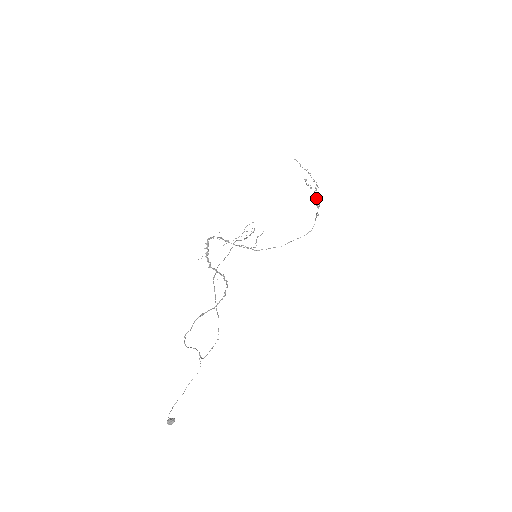
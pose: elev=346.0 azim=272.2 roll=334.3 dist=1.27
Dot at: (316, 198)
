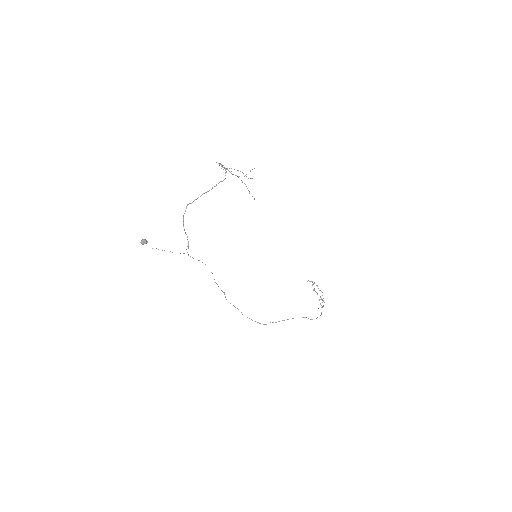
Dot at: occluded
